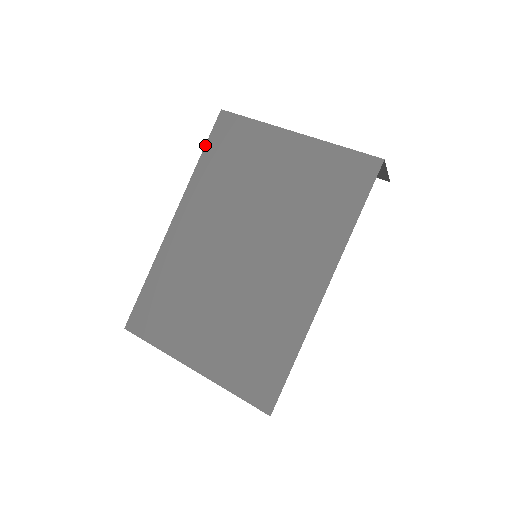
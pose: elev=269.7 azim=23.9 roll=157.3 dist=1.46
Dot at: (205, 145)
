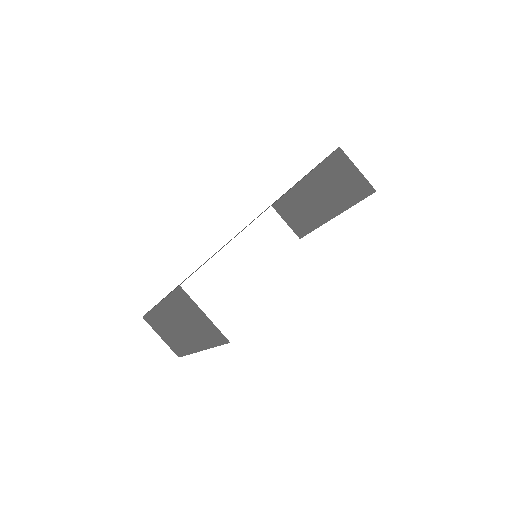
Dot at: occluded
